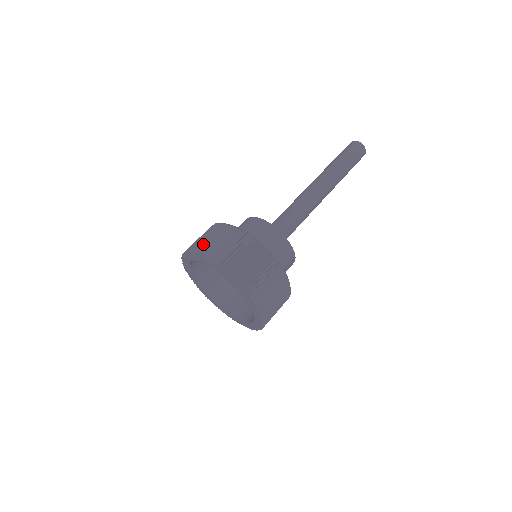
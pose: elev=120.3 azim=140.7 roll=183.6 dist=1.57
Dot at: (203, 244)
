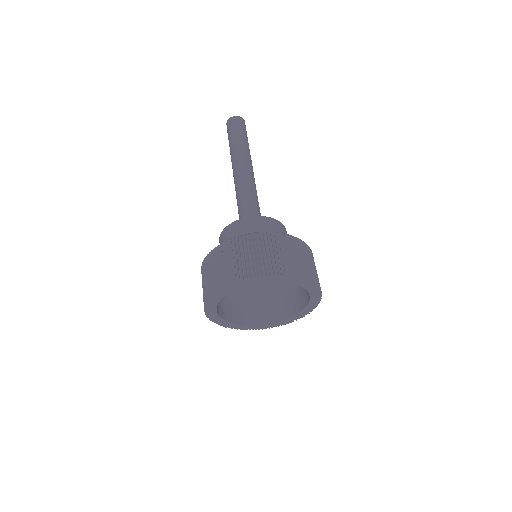
Dot at: (210, 283)
